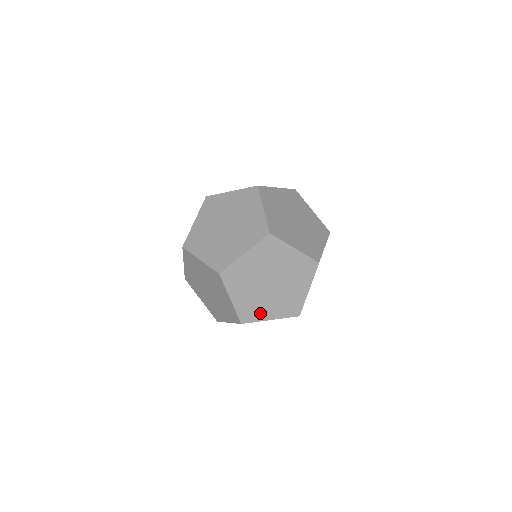
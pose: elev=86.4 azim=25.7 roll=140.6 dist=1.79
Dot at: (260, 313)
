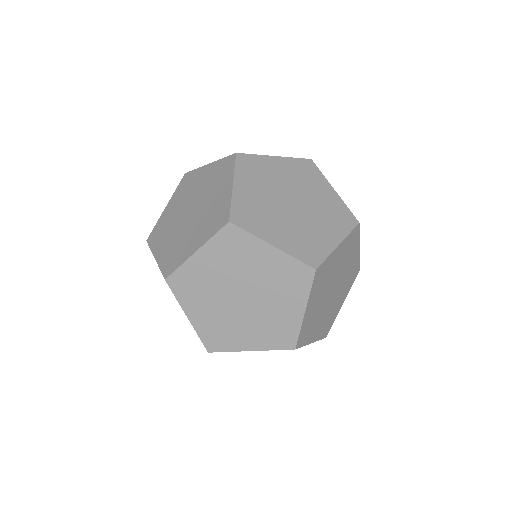
Dot at: (320, 243)
